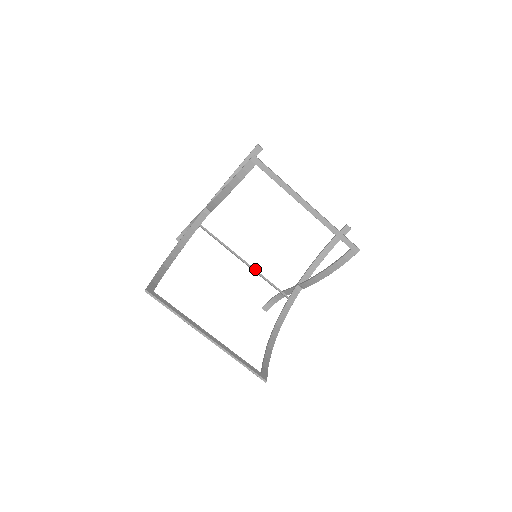
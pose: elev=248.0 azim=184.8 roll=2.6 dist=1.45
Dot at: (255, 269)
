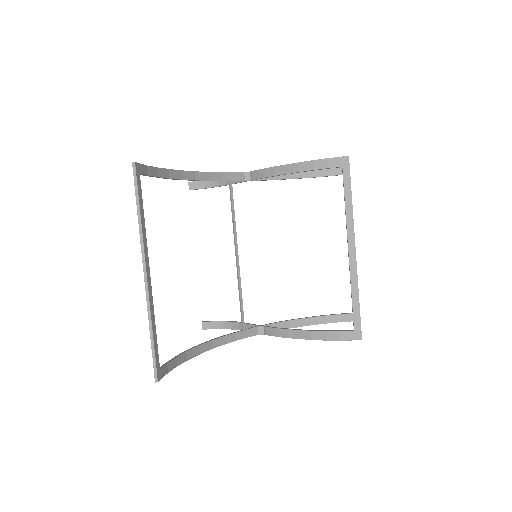
Dot at: occluded
